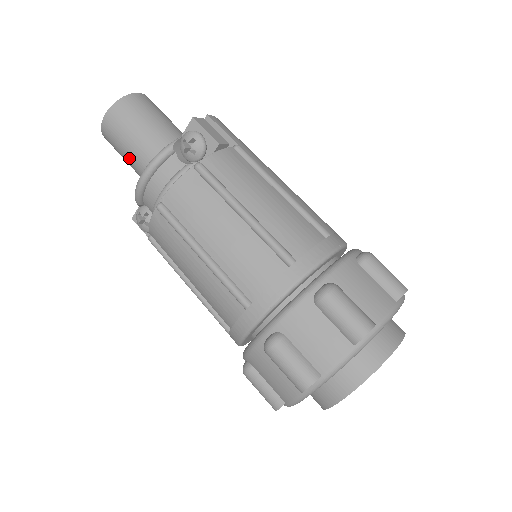
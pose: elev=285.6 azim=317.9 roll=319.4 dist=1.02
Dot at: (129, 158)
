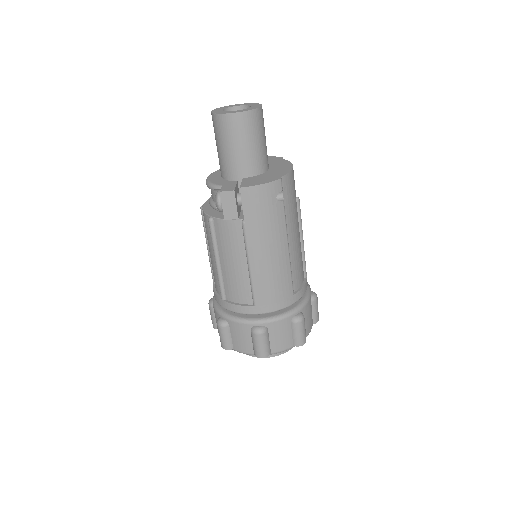
Dot at: occluded
